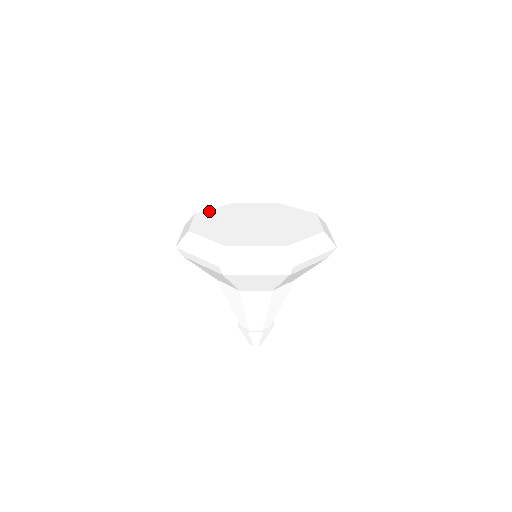
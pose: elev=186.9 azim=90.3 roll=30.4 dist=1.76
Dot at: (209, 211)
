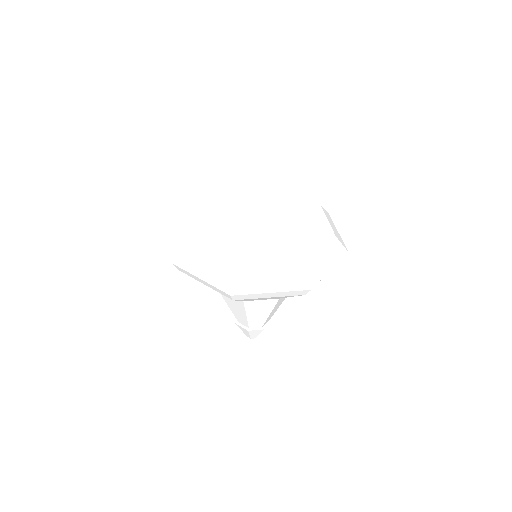
Dot at: (237, 190)
